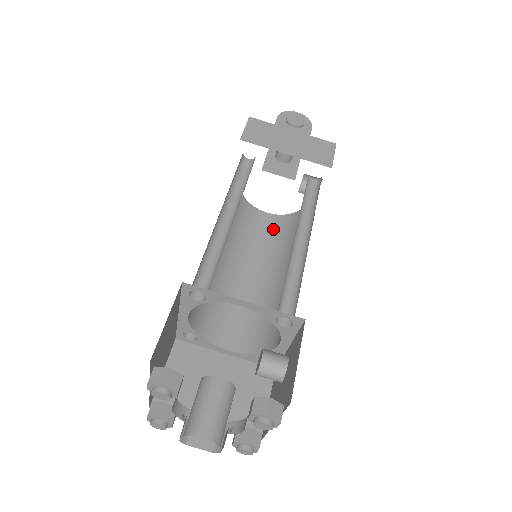
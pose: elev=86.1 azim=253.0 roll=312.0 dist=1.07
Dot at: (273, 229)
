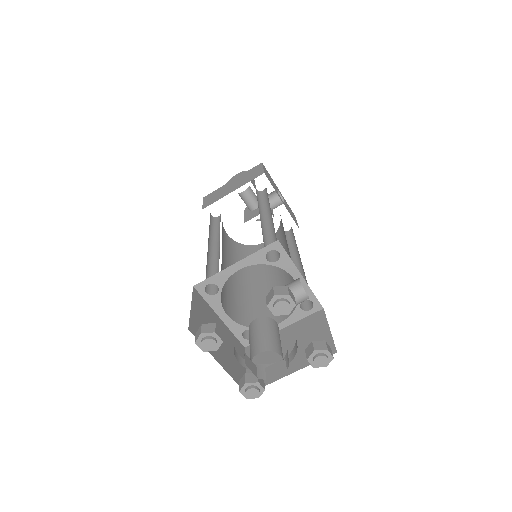
Dot at: occluded
